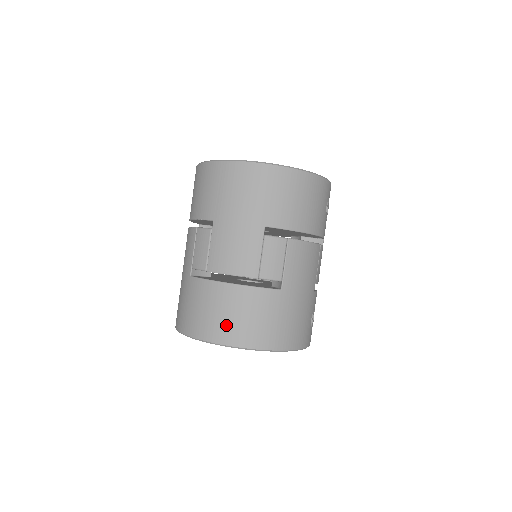
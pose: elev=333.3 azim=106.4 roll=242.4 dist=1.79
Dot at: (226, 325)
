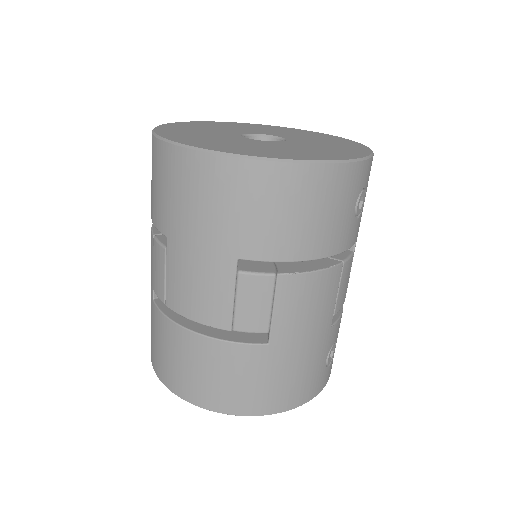
Dot at: (193, 382)
